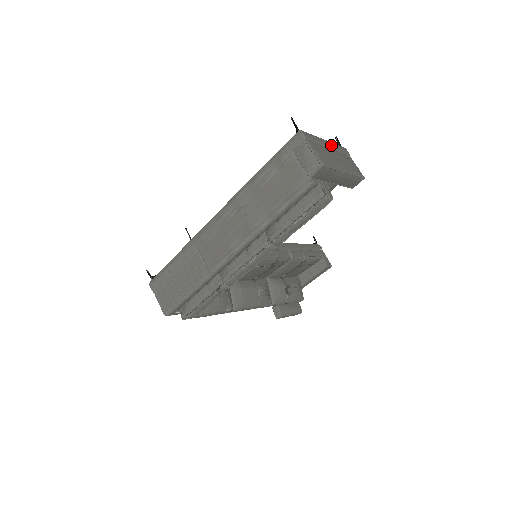
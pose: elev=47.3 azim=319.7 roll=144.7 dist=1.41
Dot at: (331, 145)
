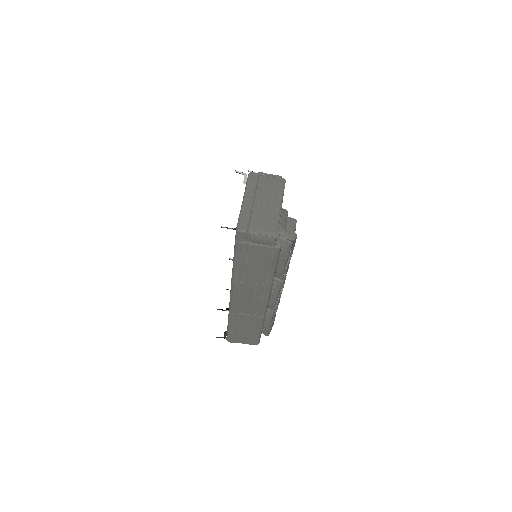
Dot at: (250, 196)
